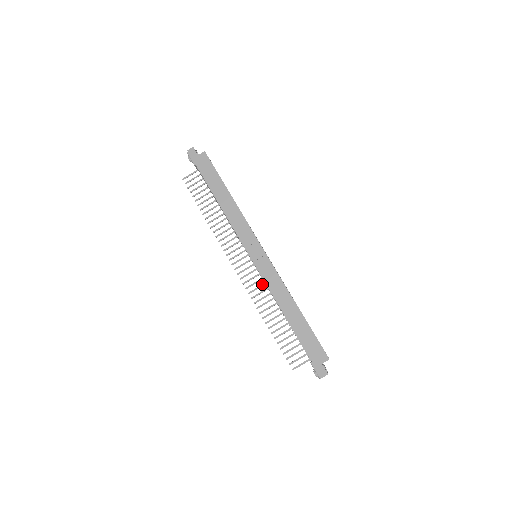
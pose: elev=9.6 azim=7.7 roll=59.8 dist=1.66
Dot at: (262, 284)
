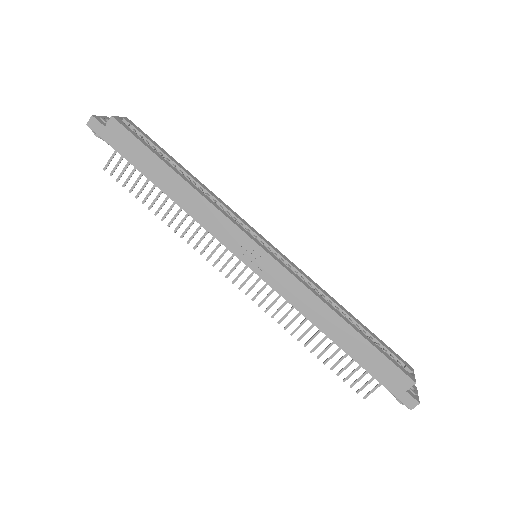
Dot at: occluded
